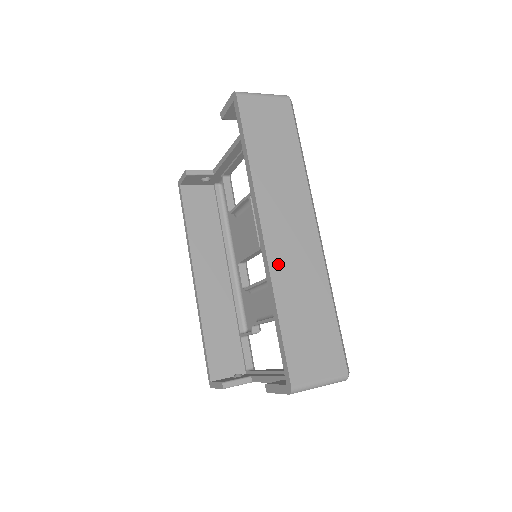
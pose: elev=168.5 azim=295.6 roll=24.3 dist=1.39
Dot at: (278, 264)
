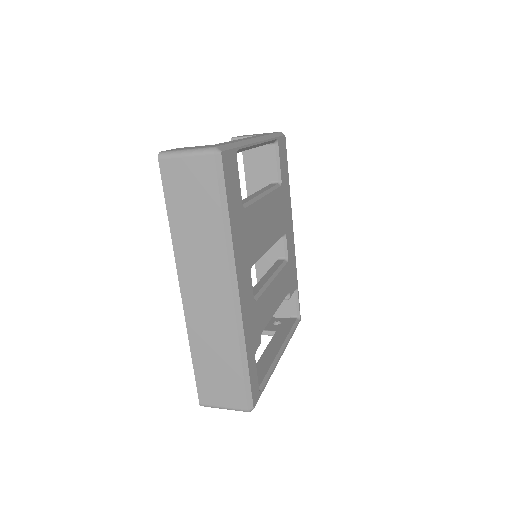
Dot at: (193, 319)
